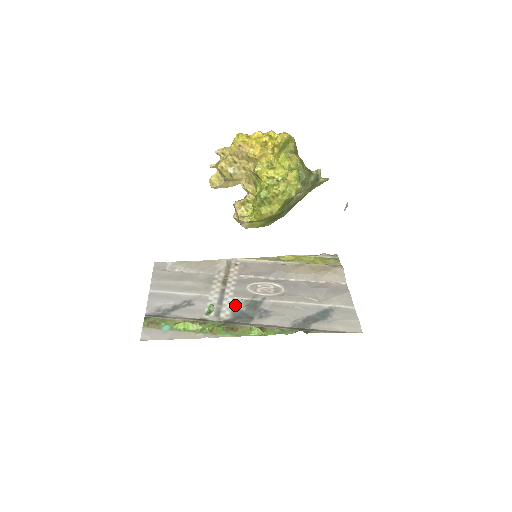
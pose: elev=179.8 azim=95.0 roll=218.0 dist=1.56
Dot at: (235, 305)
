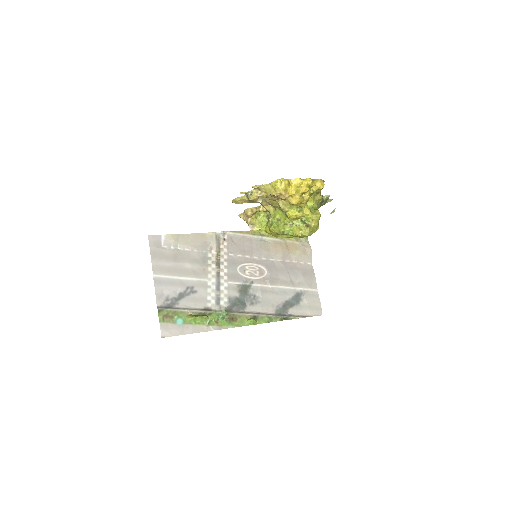
Dot at: (230, 291)
